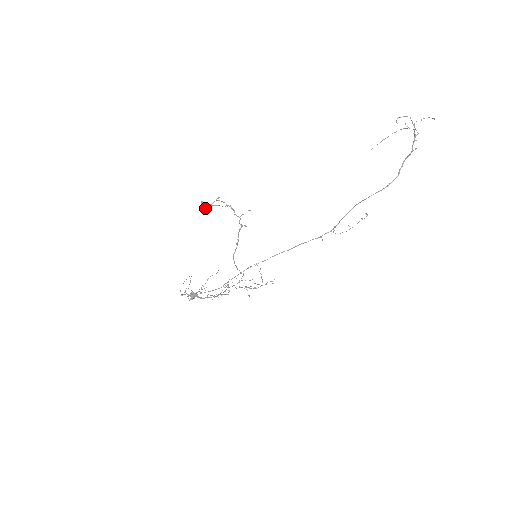
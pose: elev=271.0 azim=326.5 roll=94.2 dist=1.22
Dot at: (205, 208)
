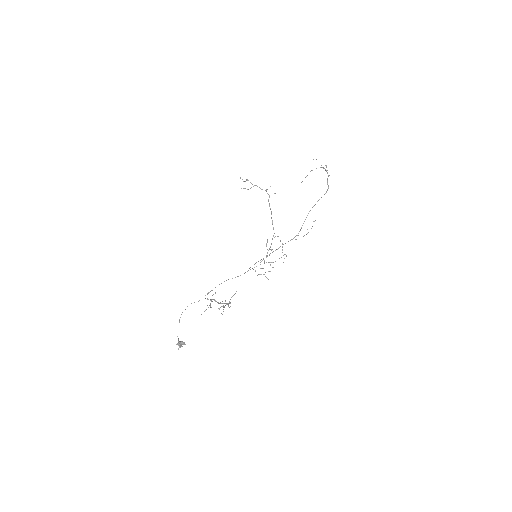
Dot at: occluded
